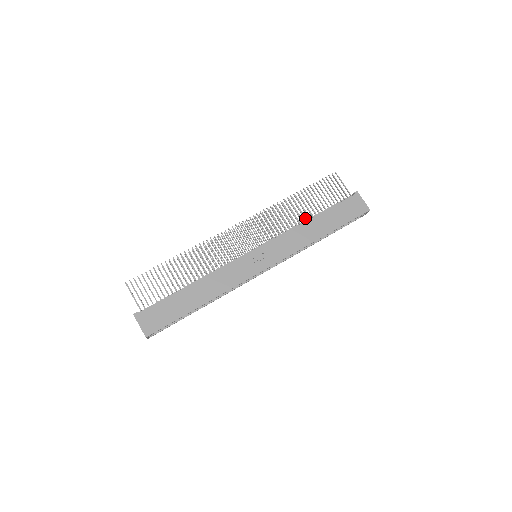
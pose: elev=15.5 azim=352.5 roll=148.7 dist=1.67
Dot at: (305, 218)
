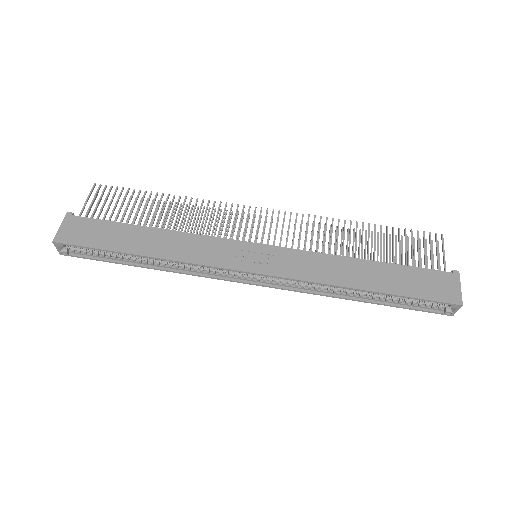
Dot at: occluded
